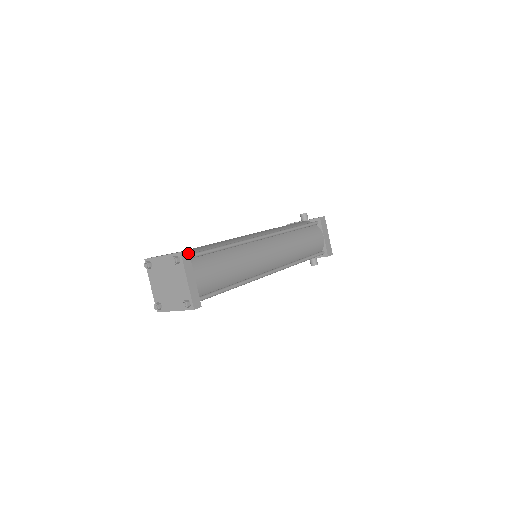
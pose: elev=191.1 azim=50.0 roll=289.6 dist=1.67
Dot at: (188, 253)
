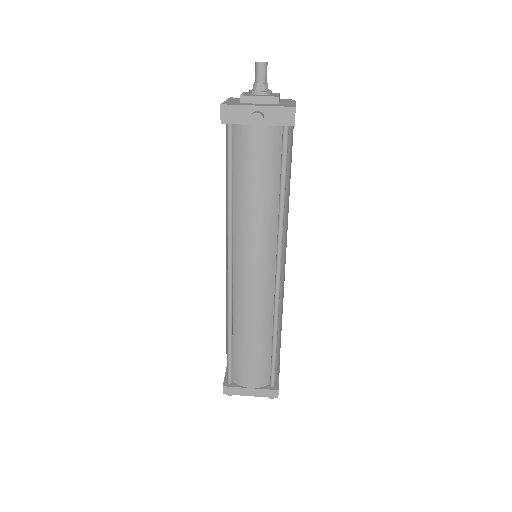
Dot at: occluded
